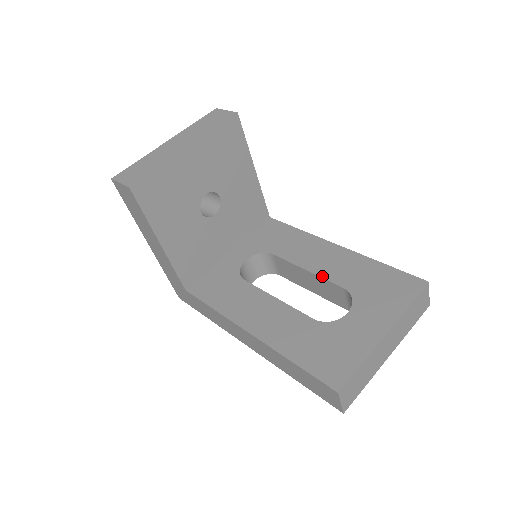
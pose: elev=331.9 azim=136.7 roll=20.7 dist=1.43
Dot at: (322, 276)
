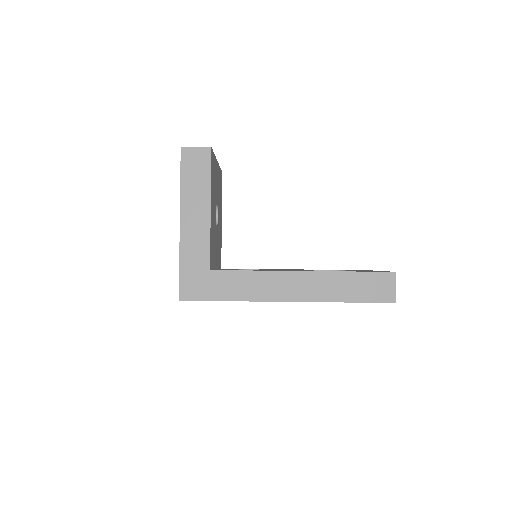
Dot at: occluded
